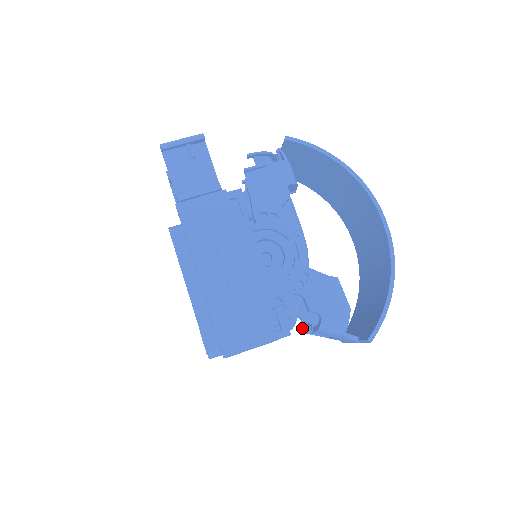
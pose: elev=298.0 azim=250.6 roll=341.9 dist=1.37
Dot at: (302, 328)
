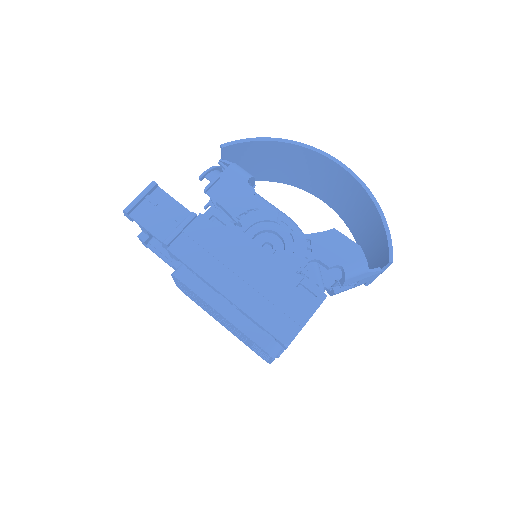
Dot at: (329, 293)
